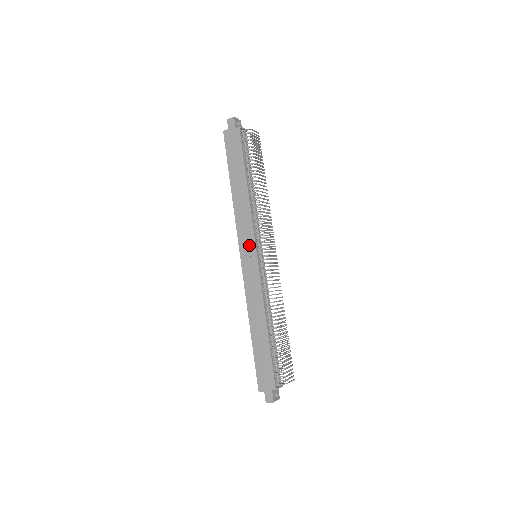
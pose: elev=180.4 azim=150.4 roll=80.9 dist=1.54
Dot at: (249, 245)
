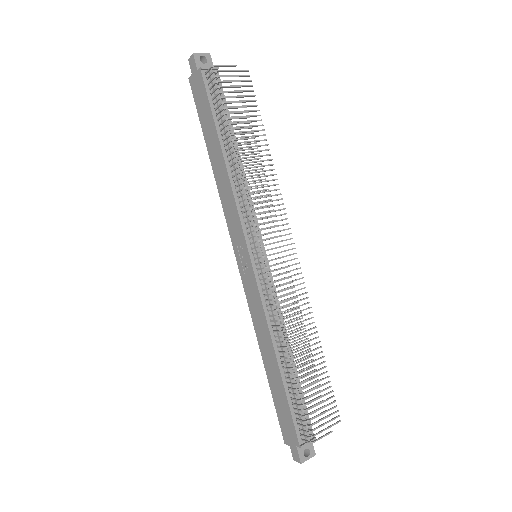
Dot at: (240, 243)
